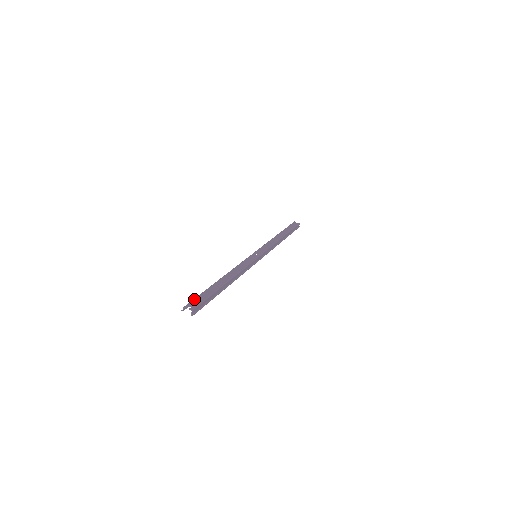
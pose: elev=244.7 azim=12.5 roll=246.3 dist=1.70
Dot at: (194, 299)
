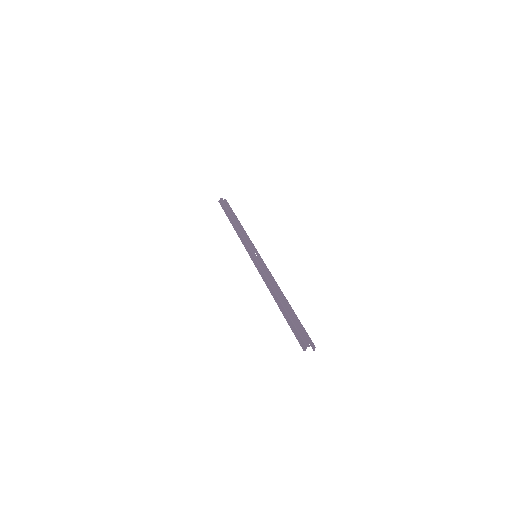
Dot at: (300, 333)
